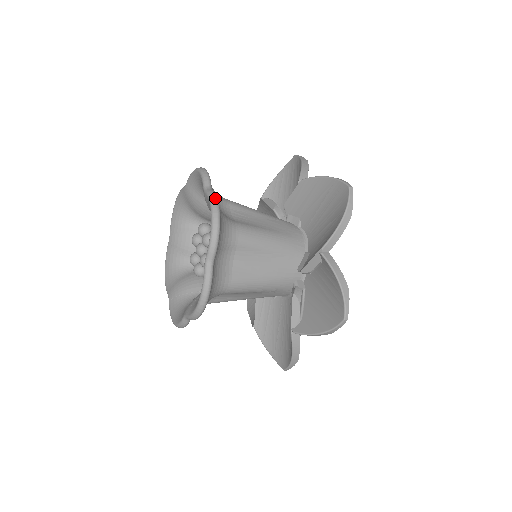
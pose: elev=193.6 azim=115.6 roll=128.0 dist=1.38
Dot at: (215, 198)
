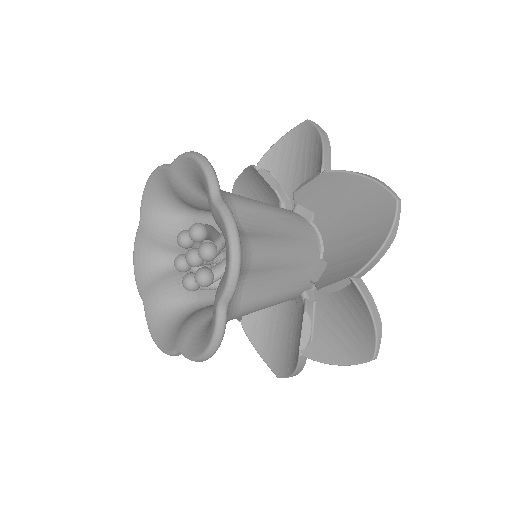
Dot at: (233, 220)
